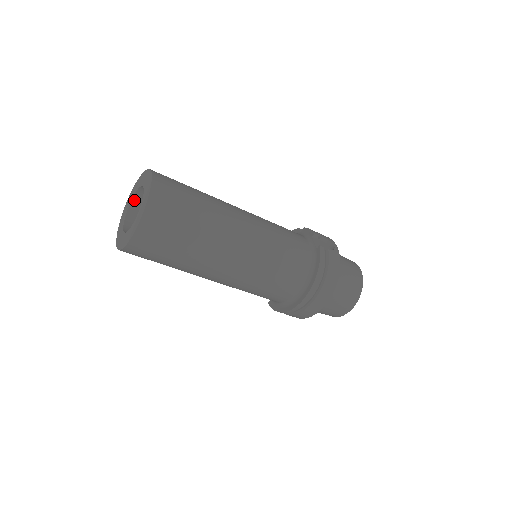
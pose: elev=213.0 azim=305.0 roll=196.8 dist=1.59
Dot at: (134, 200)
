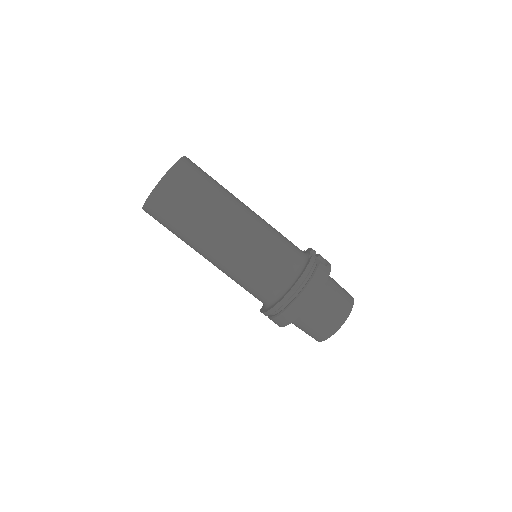
Dot at: occluded
